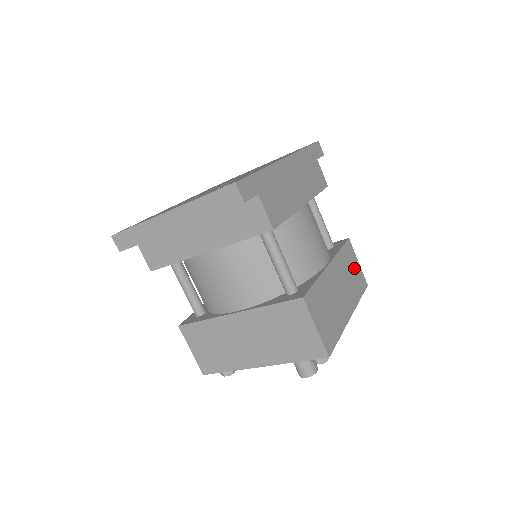
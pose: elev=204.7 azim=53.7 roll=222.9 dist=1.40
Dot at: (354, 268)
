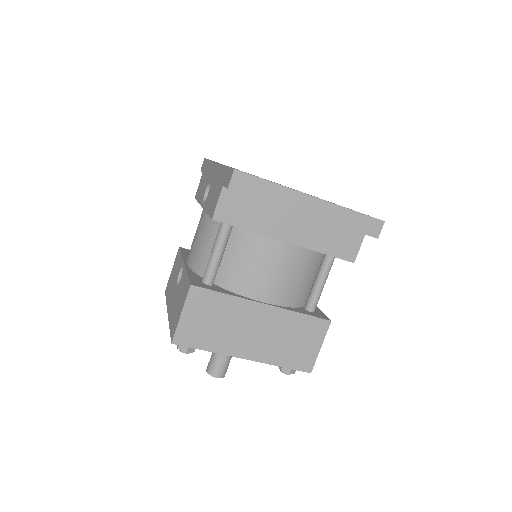
Dot at: occluded
